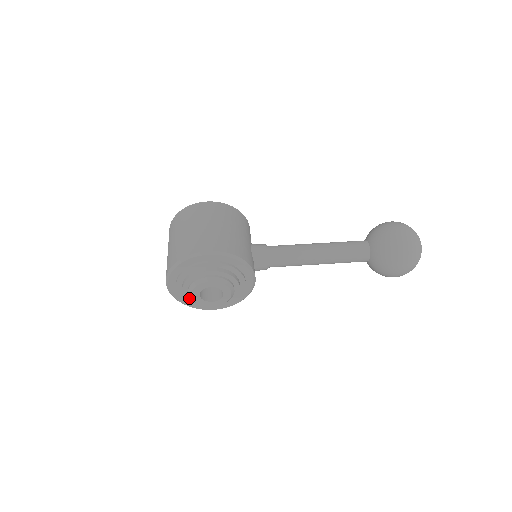
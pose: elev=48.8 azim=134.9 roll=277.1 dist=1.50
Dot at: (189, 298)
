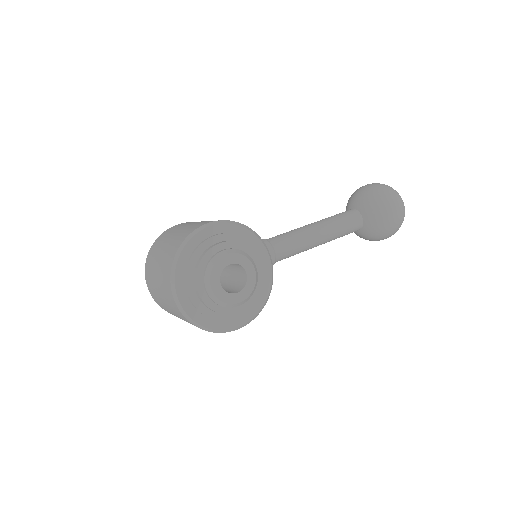
Dot at: (208, 301)
